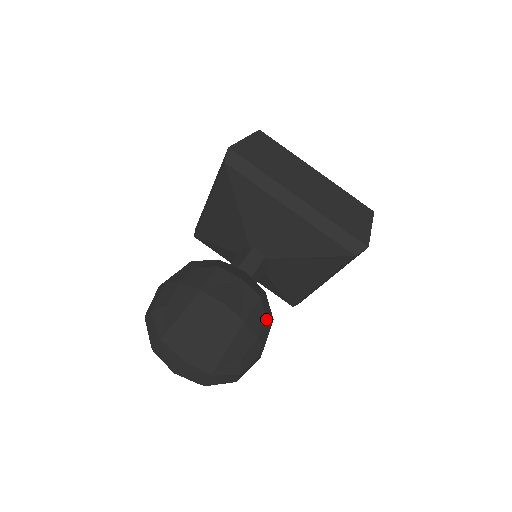
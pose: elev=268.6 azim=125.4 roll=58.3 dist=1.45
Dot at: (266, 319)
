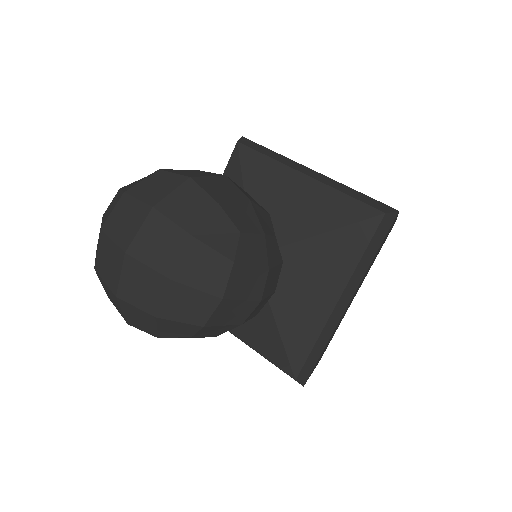
Dot at: (275, 240)
